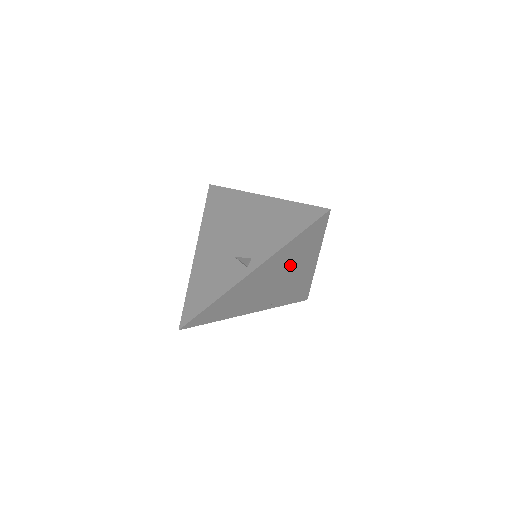
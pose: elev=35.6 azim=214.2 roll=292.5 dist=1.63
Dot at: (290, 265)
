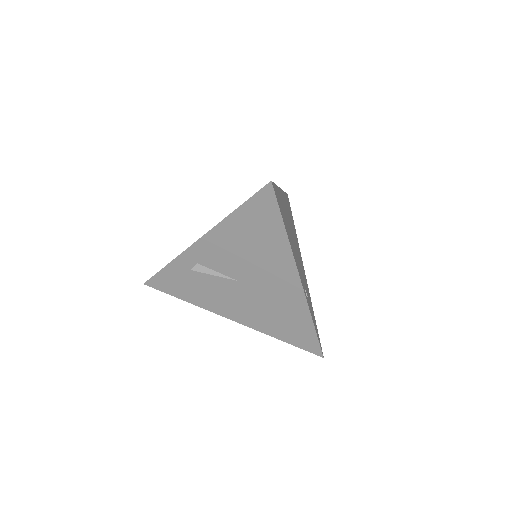
Dot at: (294, 234)
